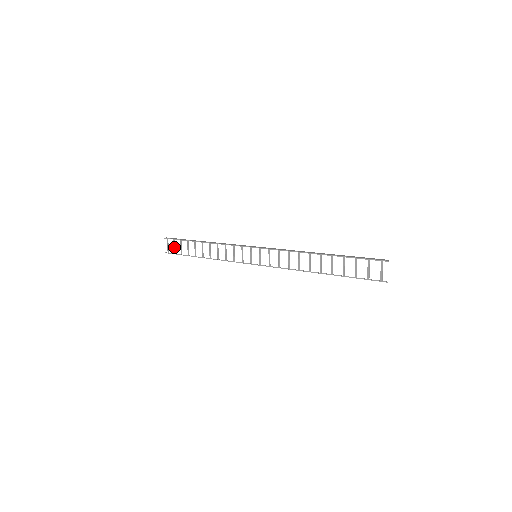
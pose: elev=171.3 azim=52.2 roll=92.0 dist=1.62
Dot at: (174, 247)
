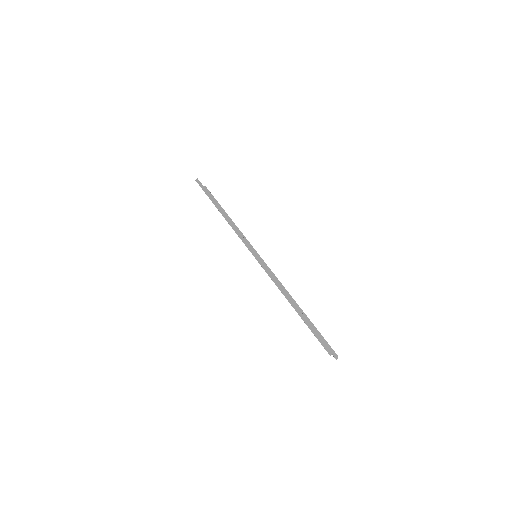
Dot at: occluded
